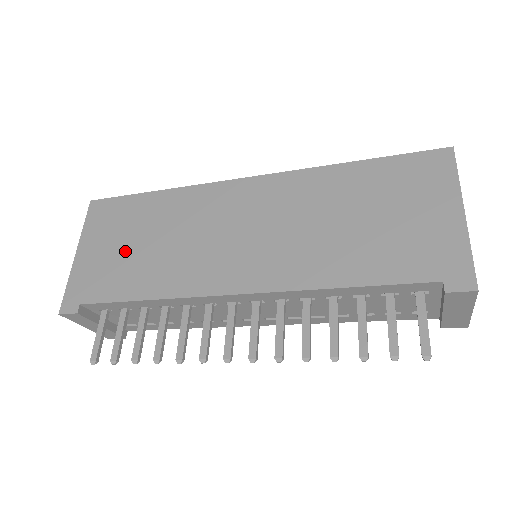
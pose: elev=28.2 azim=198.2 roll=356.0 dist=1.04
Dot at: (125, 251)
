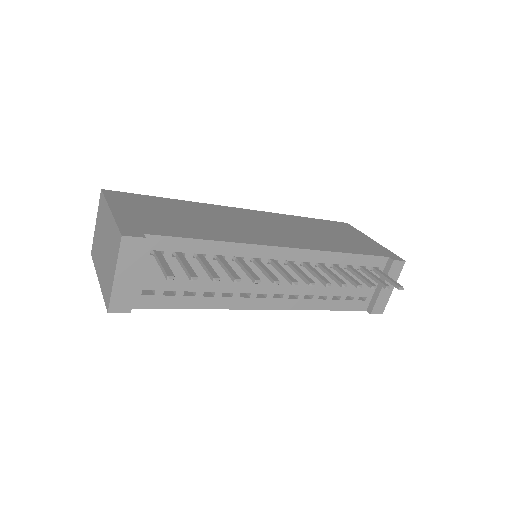
Dot at: (168, 217)
